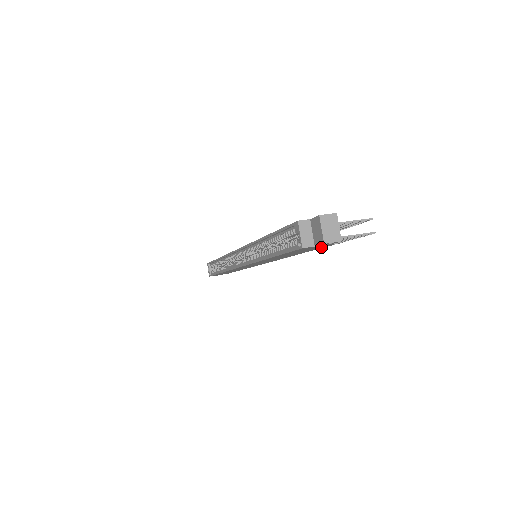
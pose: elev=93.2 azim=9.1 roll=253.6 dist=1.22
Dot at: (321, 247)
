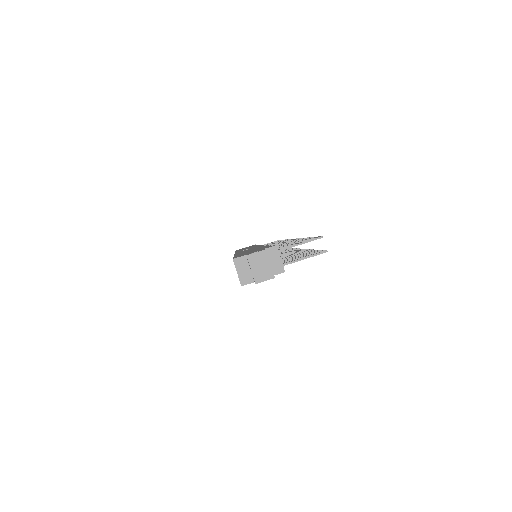
Dot at: occluded
